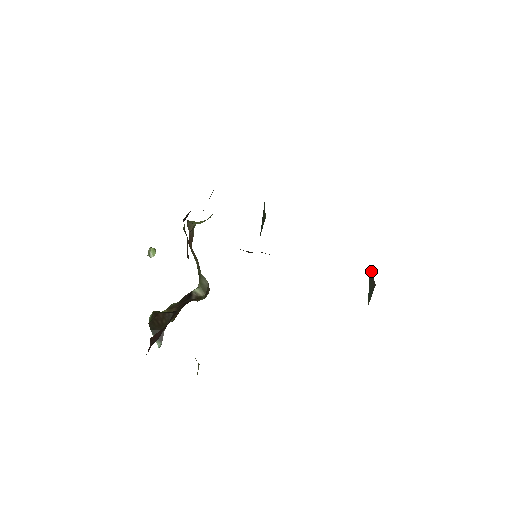
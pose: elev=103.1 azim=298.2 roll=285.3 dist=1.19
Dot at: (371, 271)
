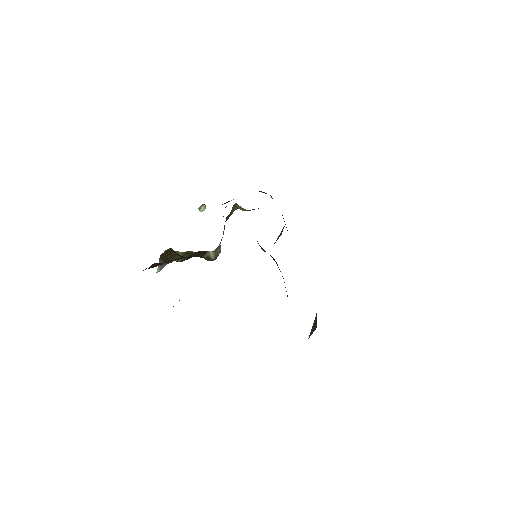
Dot at: occluded
